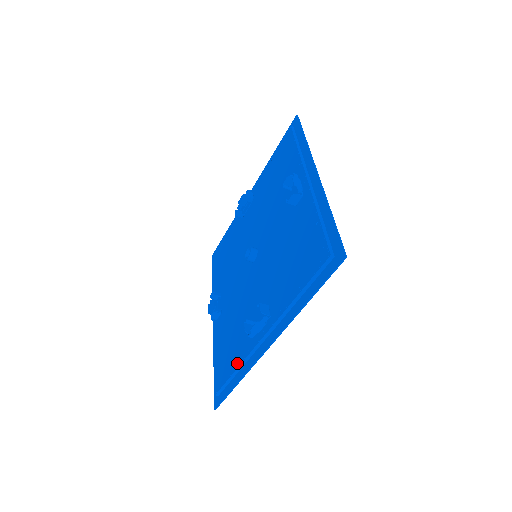
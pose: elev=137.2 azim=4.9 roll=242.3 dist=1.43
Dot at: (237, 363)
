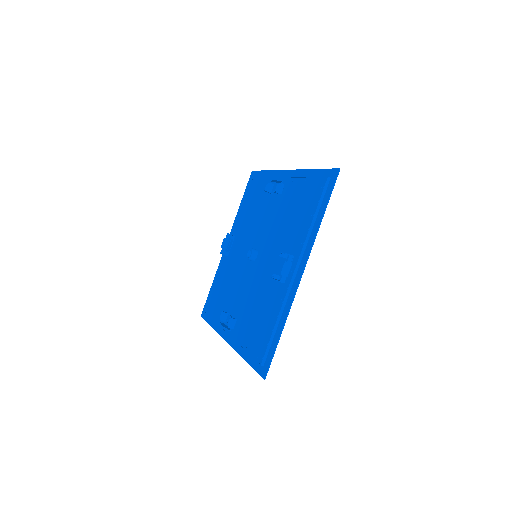
Dot at: (215, 318)
